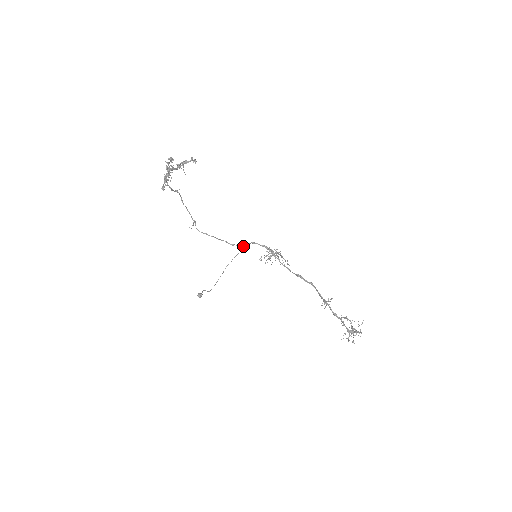
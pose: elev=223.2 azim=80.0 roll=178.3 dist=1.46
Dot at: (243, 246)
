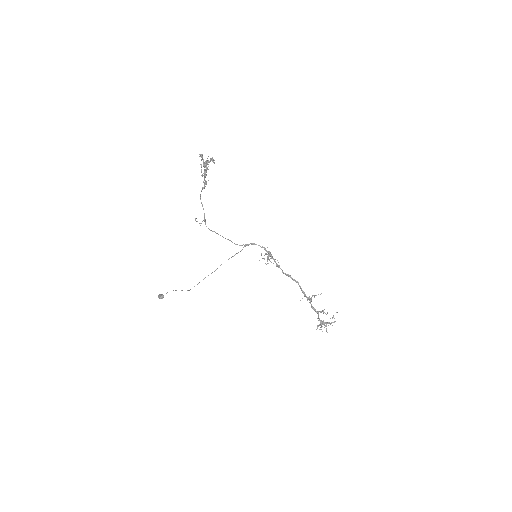
Dot at: (244, 246)
